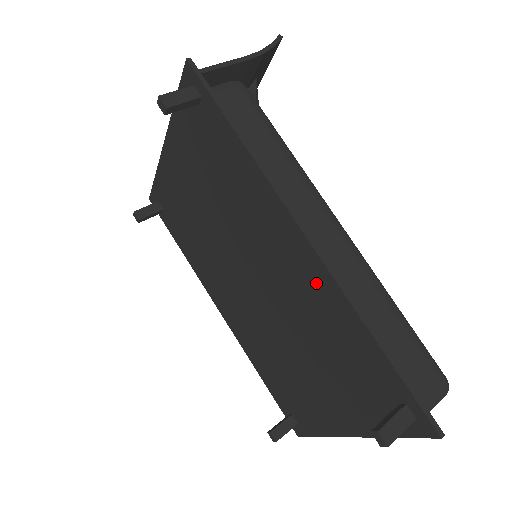
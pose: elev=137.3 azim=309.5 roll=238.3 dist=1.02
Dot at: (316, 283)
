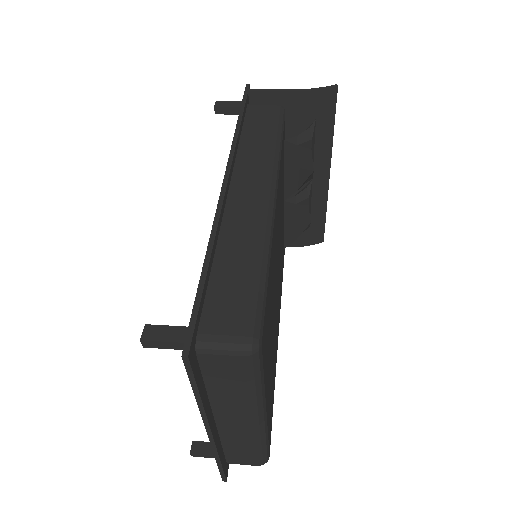
Dot at: occluded
